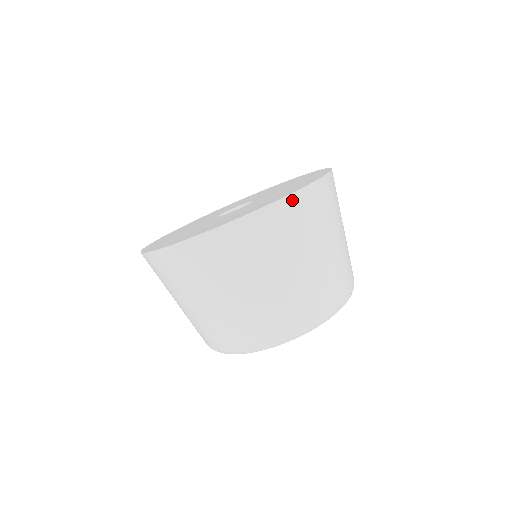
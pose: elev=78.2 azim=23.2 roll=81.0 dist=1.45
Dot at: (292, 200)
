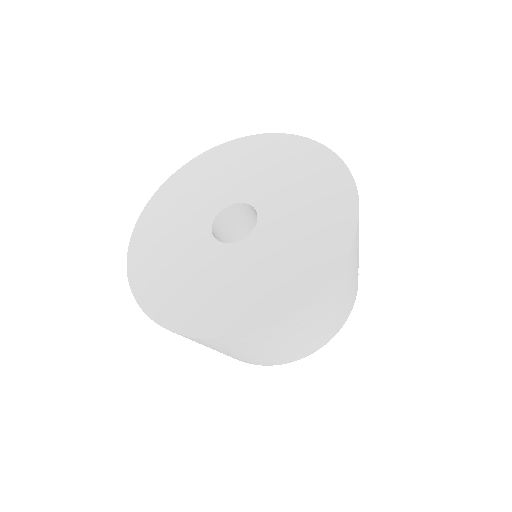
Dot at: (216, 340)
